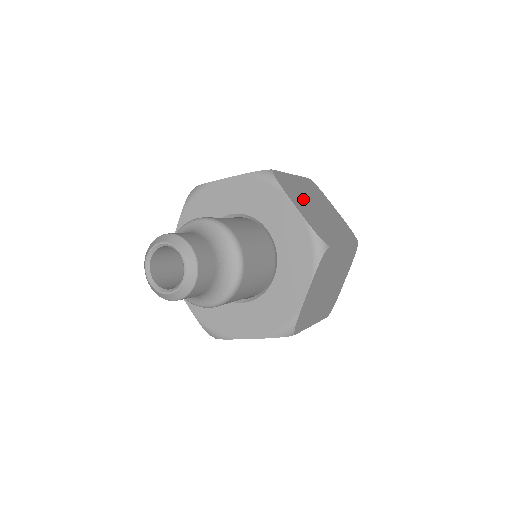
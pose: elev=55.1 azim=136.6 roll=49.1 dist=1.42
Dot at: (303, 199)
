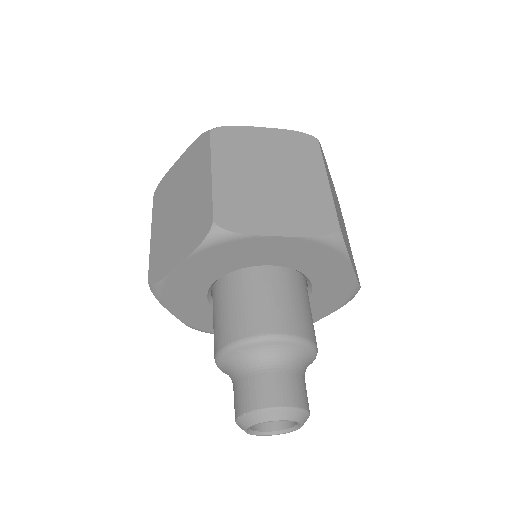
Dot at: occluded
